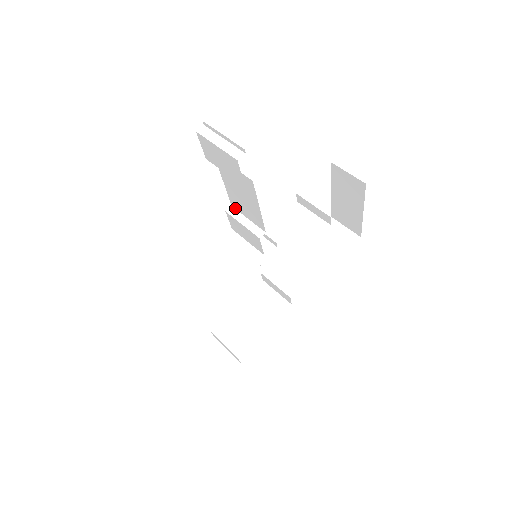
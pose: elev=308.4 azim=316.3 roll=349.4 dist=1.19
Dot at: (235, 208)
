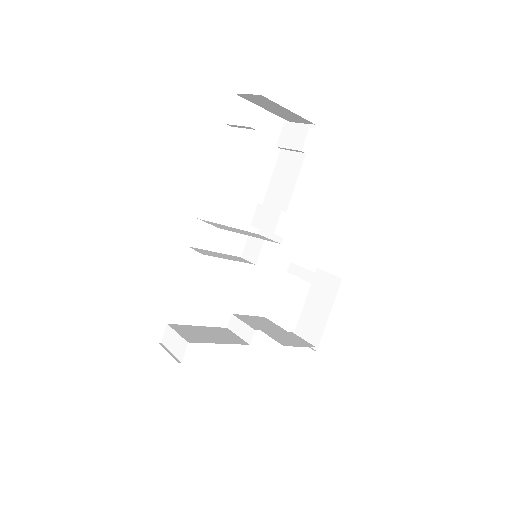
Dot at: (265, 204)
